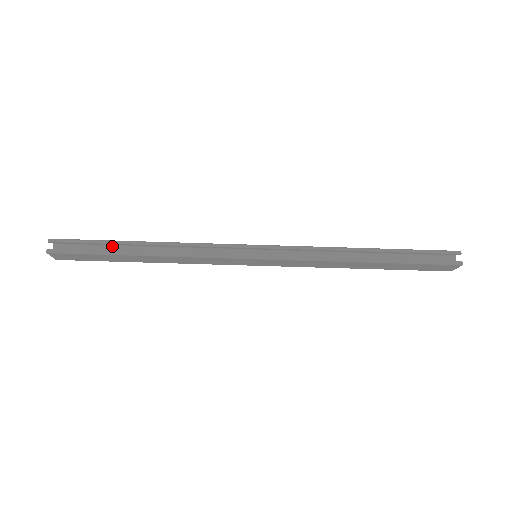
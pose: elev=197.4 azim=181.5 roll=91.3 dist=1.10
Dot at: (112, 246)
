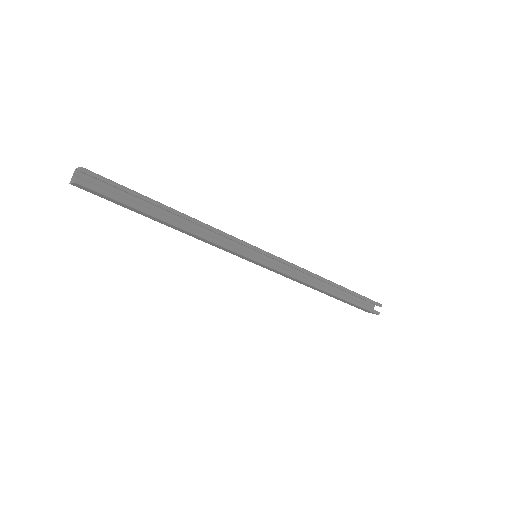
Dot at: occluded
